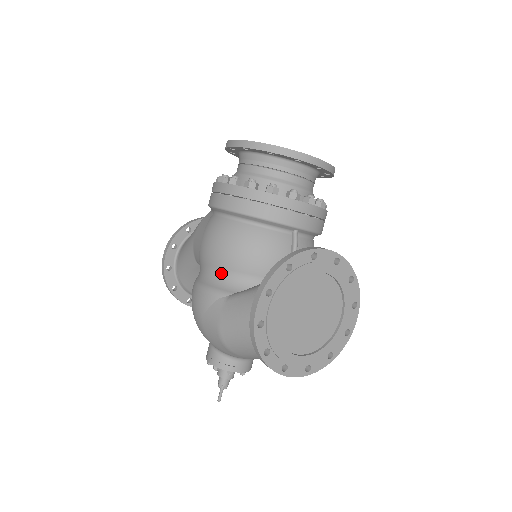
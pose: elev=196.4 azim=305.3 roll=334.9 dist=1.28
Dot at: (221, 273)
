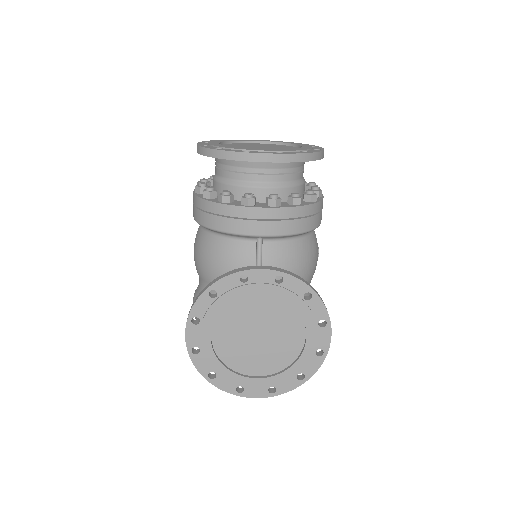
Dot at: (202, 284)
